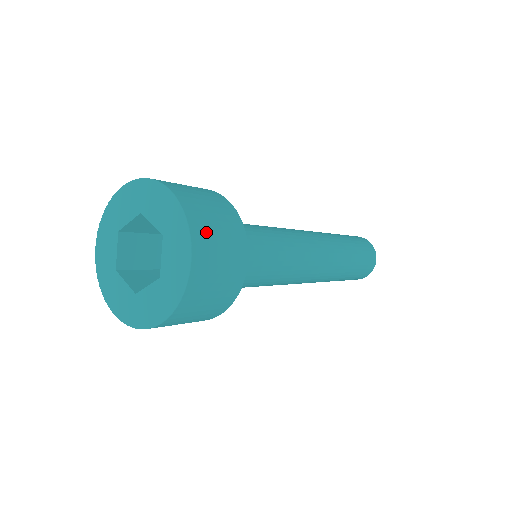
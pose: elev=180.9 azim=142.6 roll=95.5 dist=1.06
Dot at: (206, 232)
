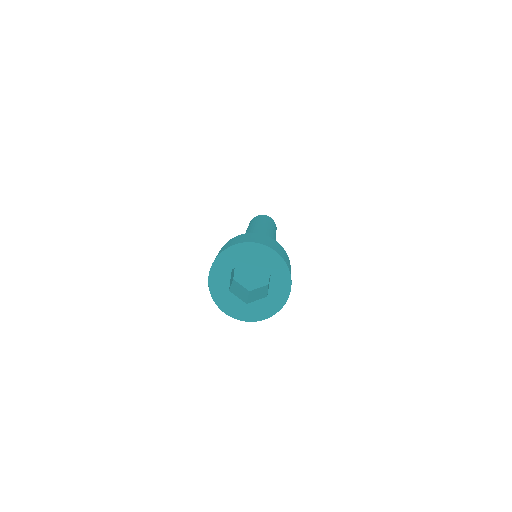
Dot at: (290, 272)
